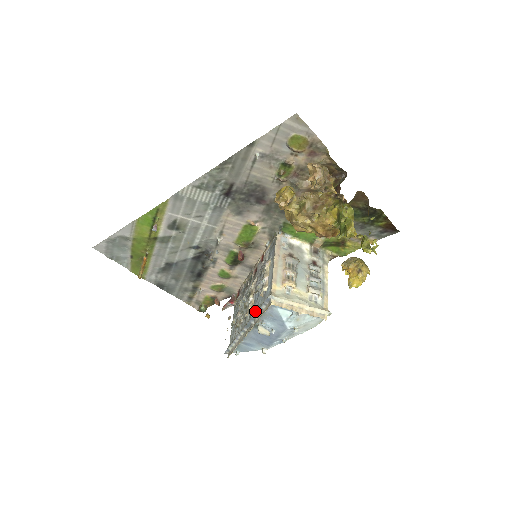
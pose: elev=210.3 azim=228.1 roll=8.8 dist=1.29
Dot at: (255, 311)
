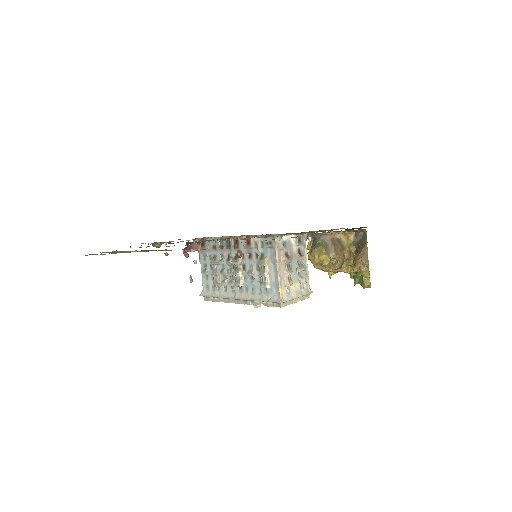
Dot at: (251, 292)
